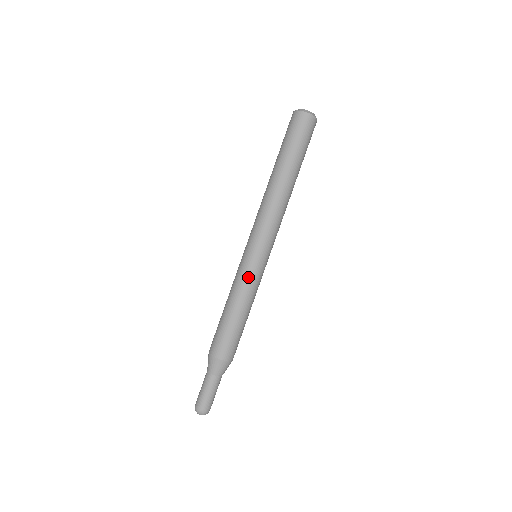
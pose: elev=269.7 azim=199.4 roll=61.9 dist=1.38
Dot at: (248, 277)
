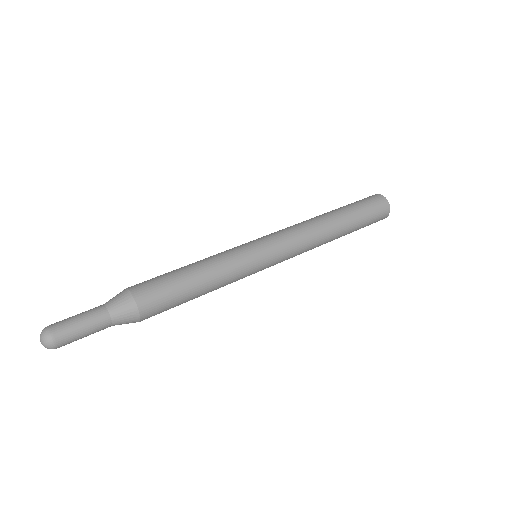
Dot at: (237, 257)
